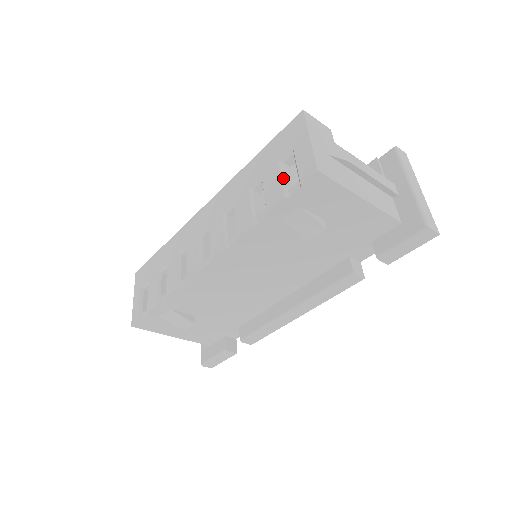
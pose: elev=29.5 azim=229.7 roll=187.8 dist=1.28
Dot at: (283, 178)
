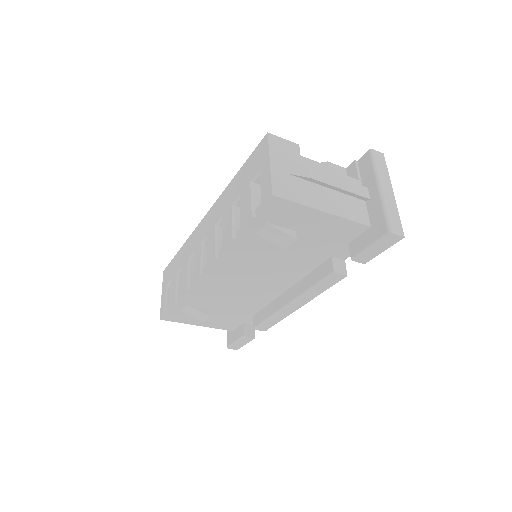
Dot at: (252, 198)
